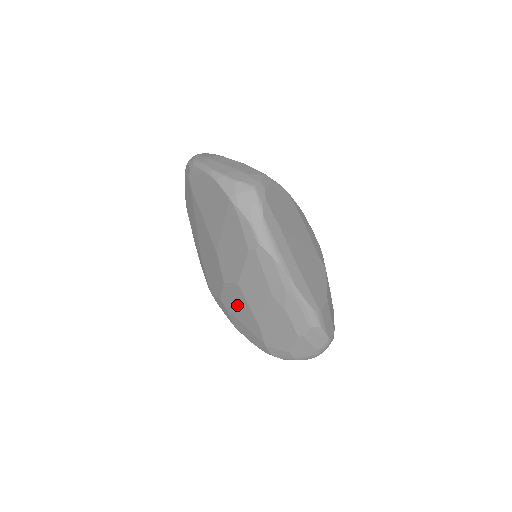
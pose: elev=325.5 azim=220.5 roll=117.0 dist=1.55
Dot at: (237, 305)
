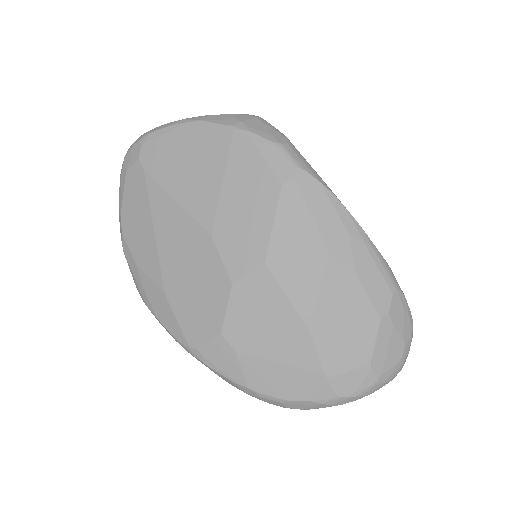
Dot at: (261, 319)
